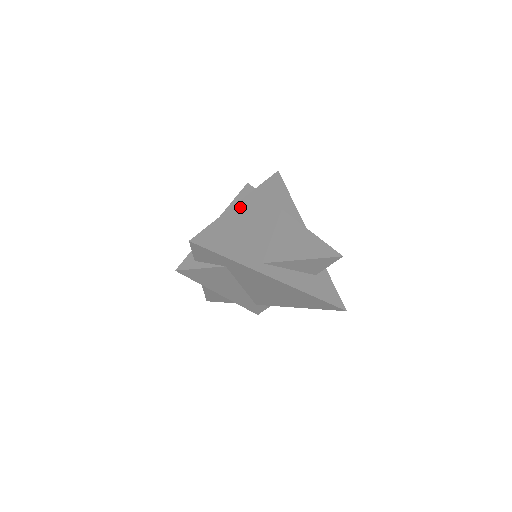
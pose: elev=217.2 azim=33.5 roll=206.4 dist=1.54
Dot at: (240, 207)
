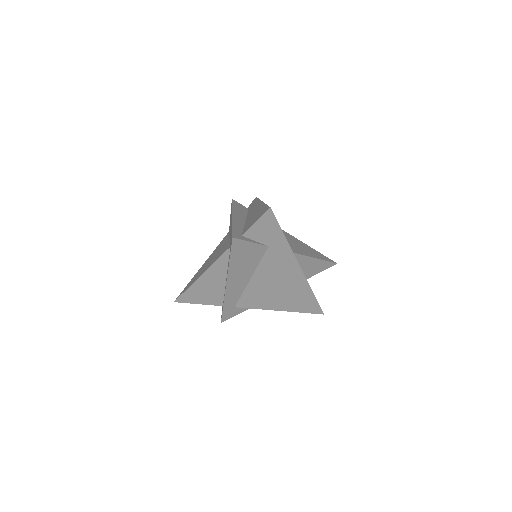
Dot at: occluded
